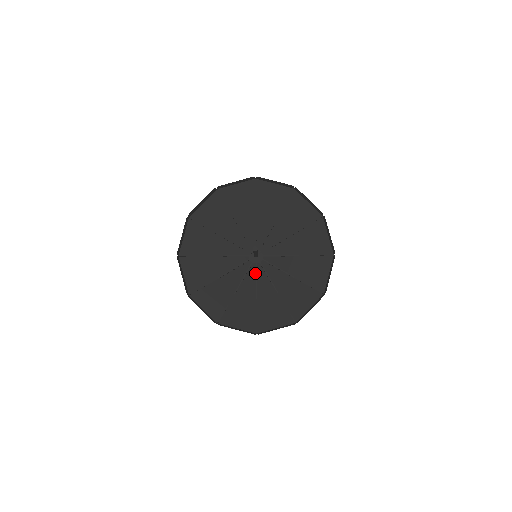
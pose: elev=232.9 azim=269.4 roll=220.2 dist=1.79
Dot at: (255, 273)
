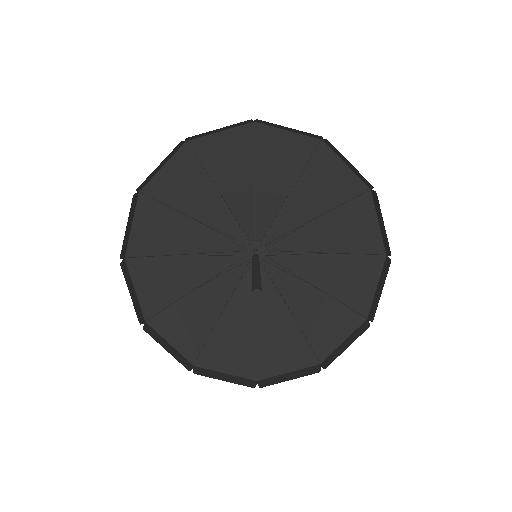
Dot at: (278, 267)
